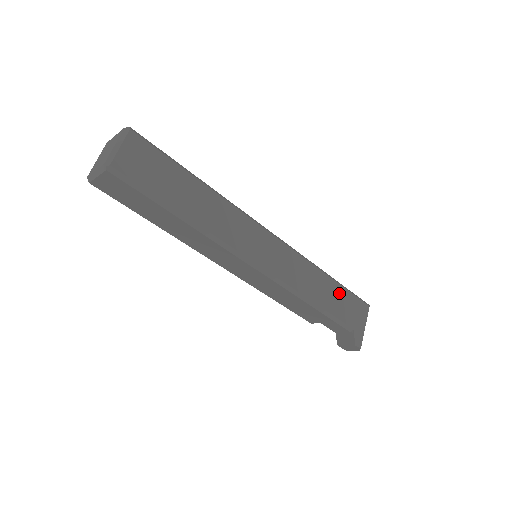
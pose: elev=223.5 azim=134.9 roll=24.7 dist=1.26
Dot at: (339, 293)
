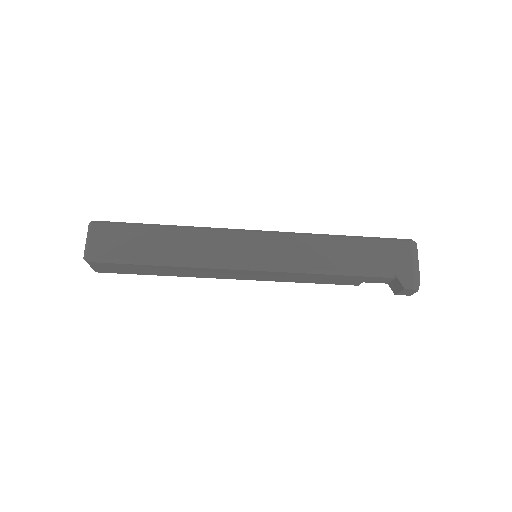
Dot at: (360, 247)
